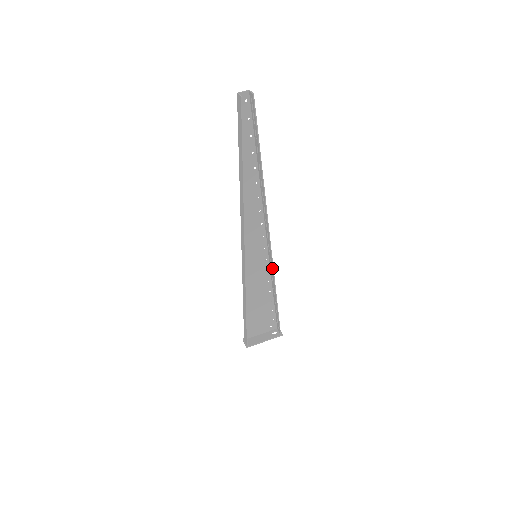
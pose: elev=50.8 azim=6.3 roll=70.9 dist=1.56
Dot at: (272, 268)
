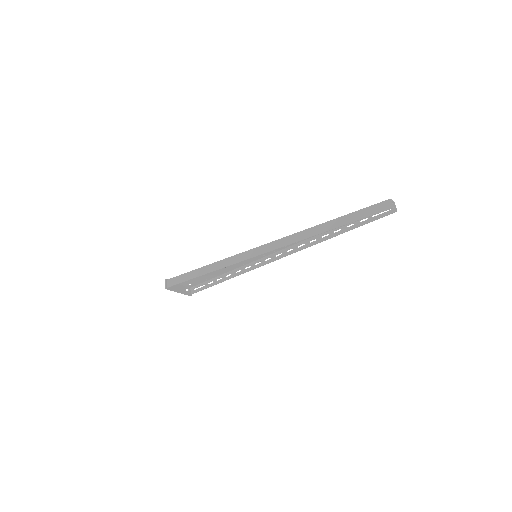
Dot at: (252, 268)
